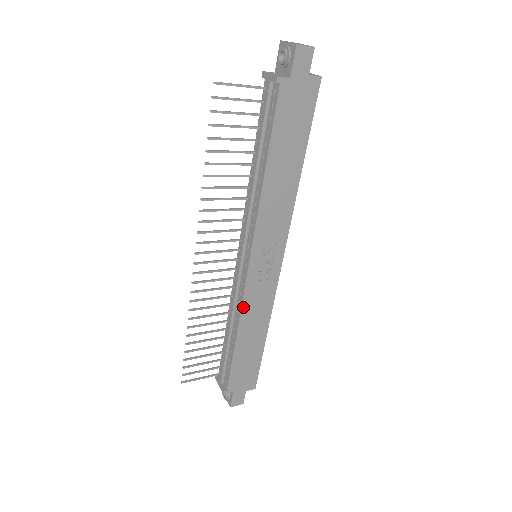
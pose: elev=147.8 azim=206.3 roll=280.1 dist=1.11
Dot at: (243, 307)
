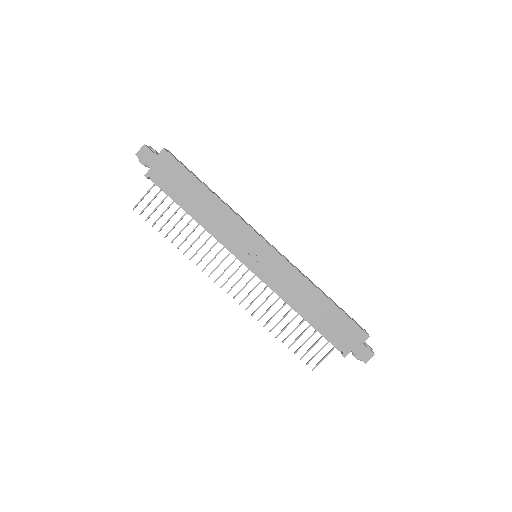
Dot at: (279, 292)
